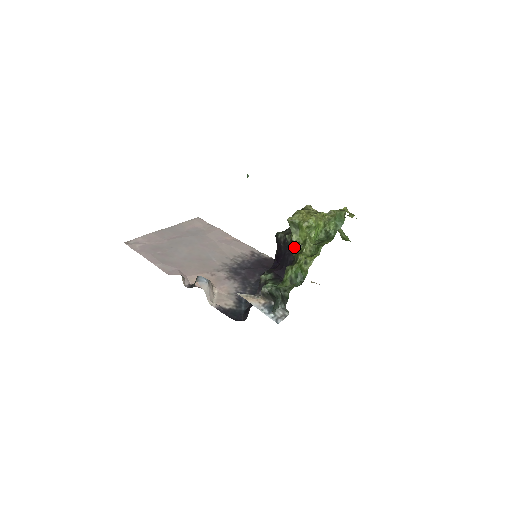
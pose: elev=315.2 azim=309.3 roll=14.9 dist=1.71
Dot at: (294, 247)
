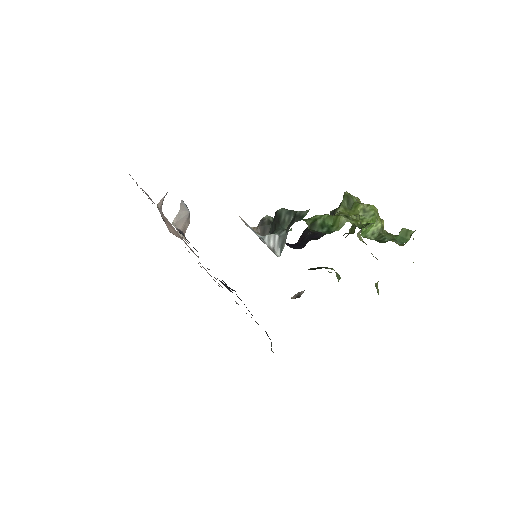
Dot at: occluded
